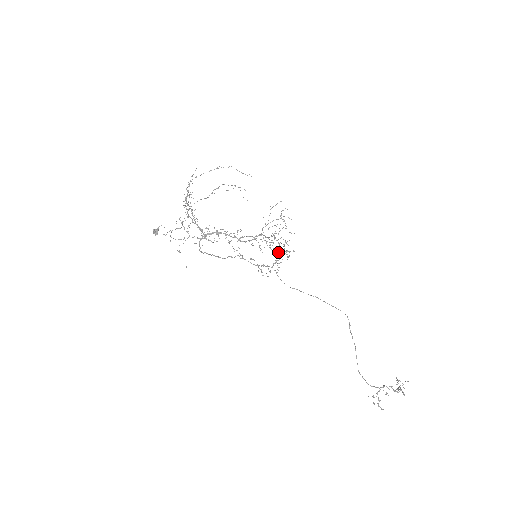
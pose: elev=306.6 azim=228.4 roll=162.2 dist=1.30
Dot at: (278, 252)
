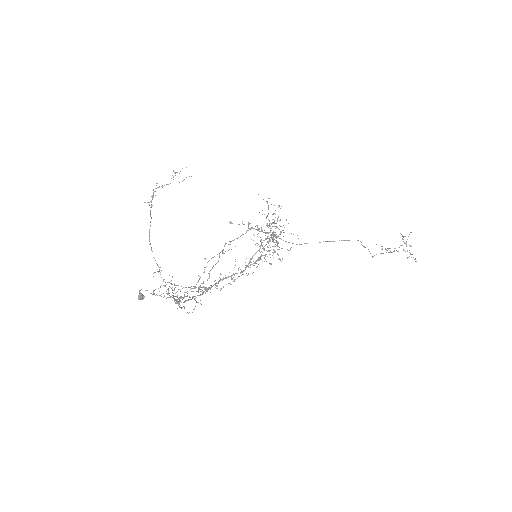
Dot at: (272, 234)
